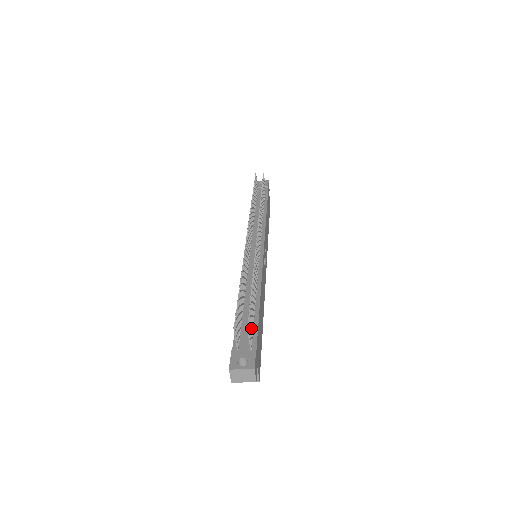
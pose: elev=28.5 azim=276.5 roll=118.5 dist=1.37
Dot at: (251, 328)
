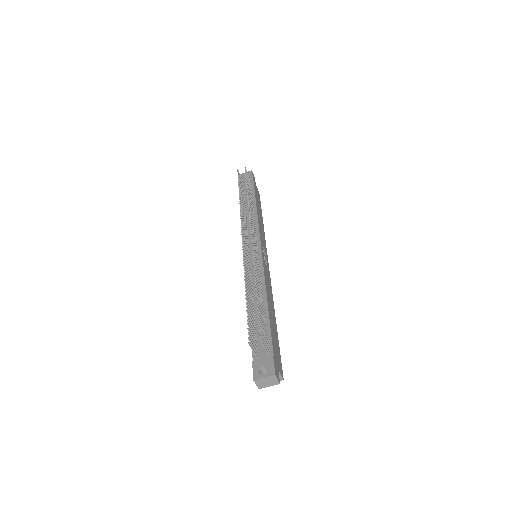
Dot at: (264, 336)
